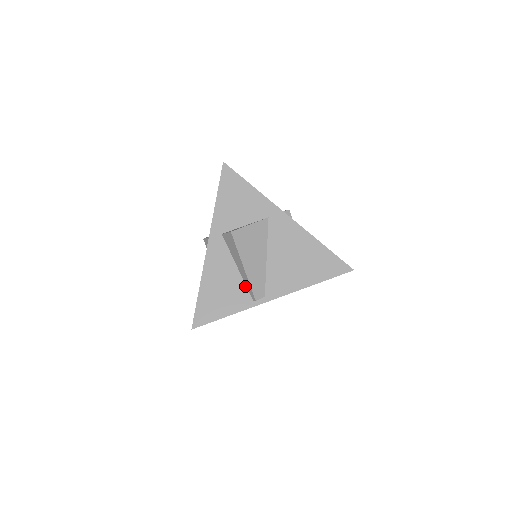
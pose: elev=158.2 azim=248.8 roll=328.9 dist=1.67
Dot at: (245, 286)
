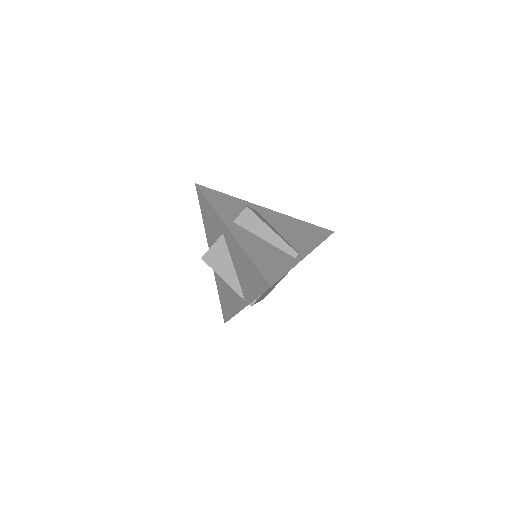
Dot at: (281, 250)
